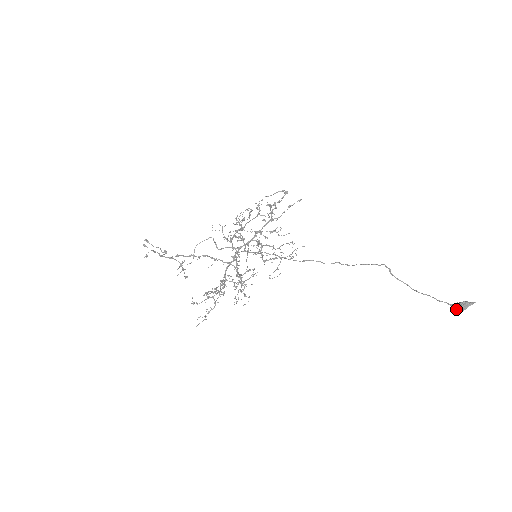
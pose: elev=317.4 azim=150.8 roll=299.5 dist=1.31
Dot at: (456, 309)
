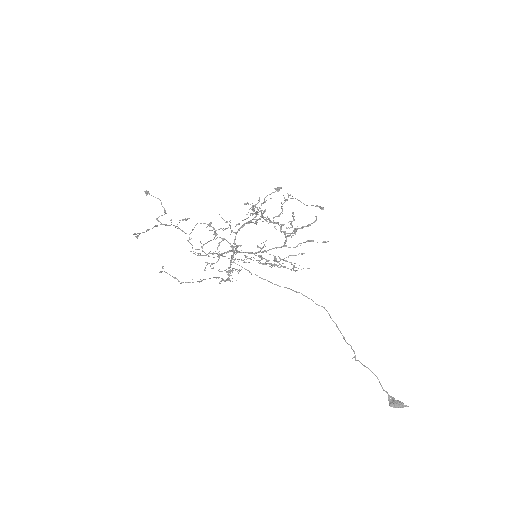
Dot at: (389, 402)
